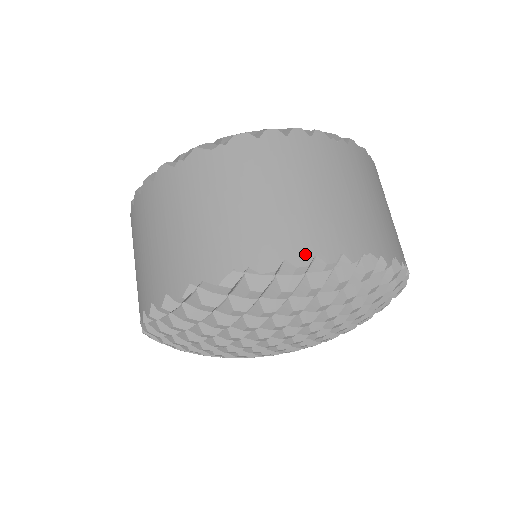
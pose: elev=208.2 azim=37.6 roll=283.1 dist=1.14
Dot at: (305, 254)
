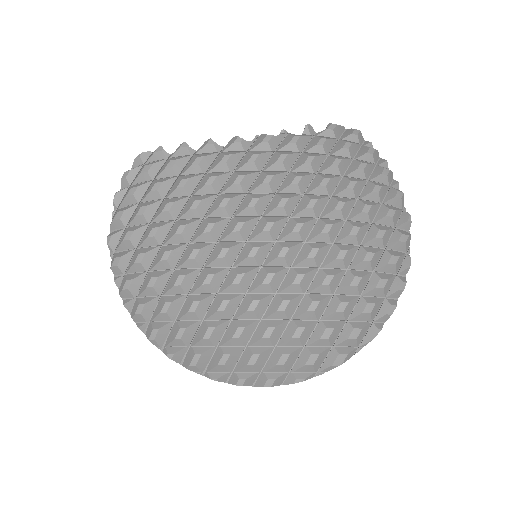
Dot at: occluded
